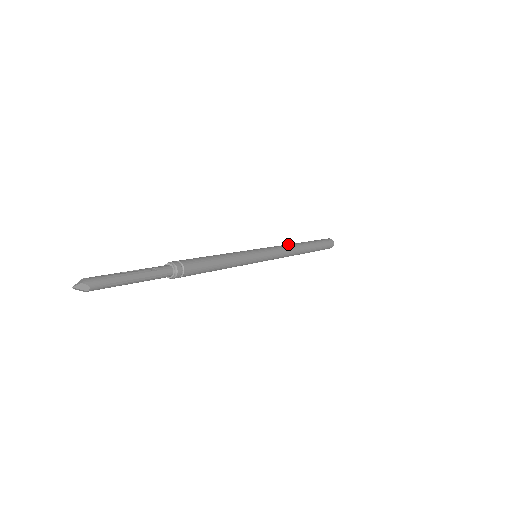
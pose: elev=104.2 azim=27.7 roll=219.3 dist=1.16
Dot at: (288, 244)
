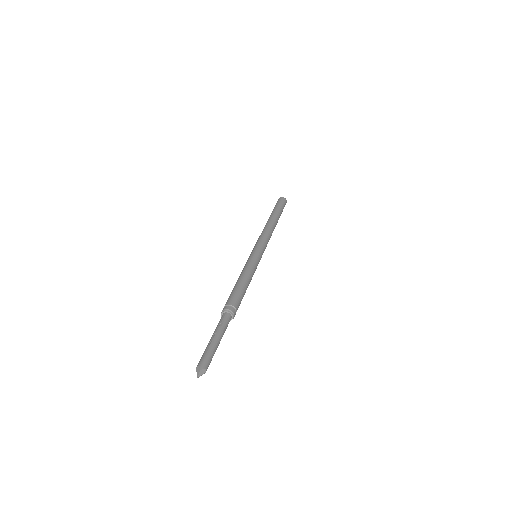
Dot at: (264, 229)
